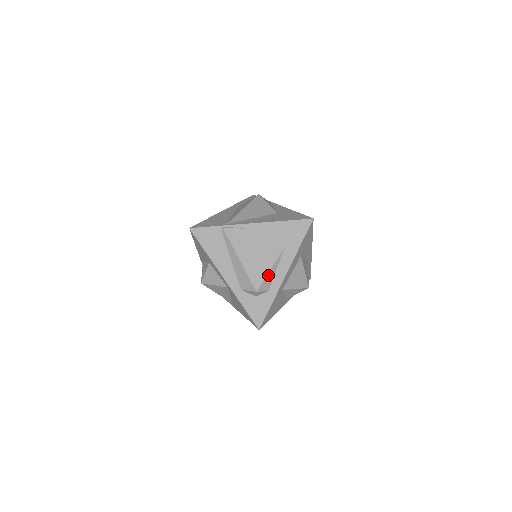
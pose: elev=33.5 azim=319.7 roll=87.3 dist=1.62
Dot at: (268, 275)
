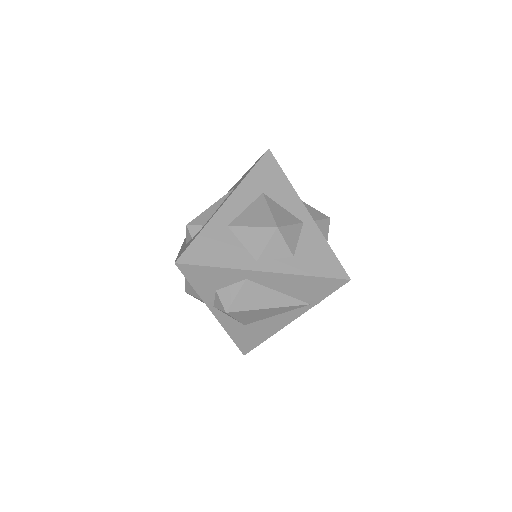
Dot at: (208, 210)
